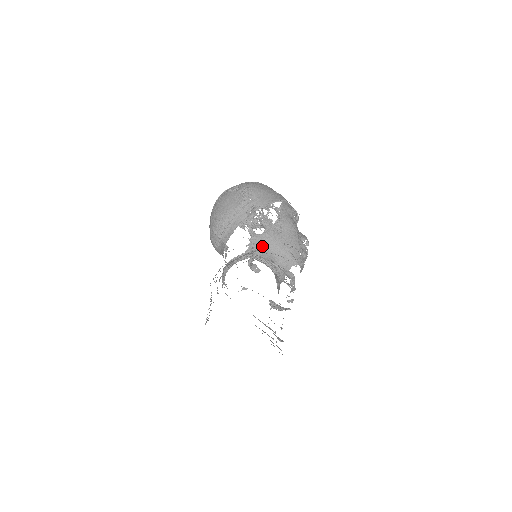
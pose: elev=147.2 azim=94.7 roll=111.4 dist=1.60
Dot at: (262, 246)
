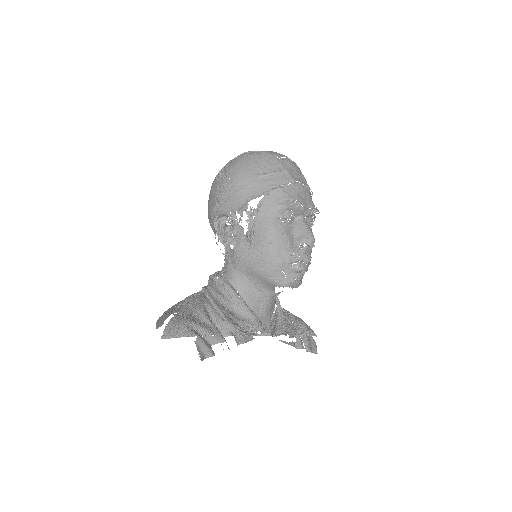
Dot at: (233, 265)
